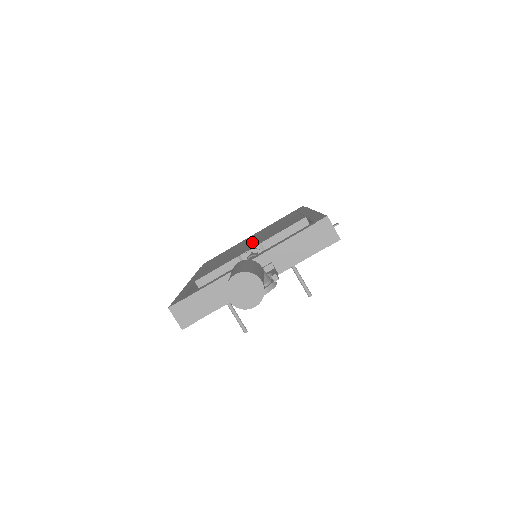
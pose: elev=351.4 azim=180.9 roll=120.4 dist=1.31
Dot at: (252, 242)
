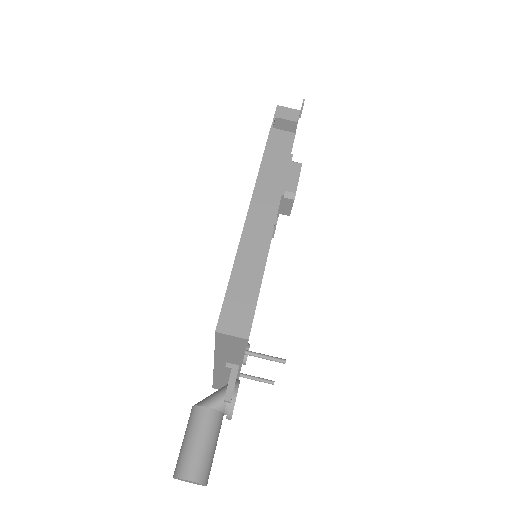
Dot at: occluded
